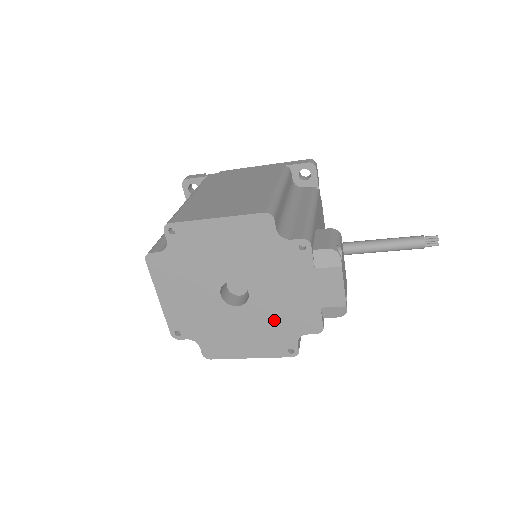
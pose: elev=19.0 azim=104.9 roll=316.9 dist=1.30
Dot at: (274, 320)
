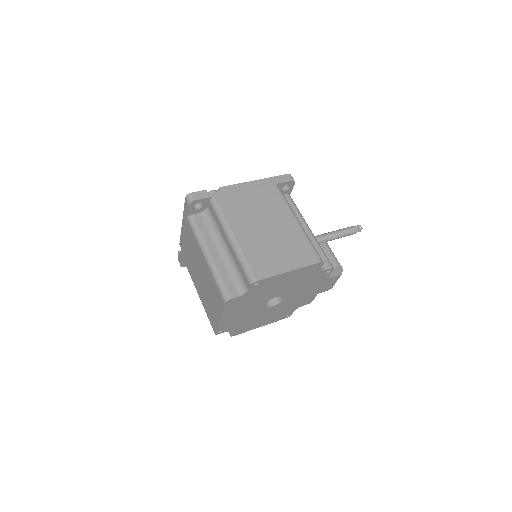
Dot at: (288, 306)
